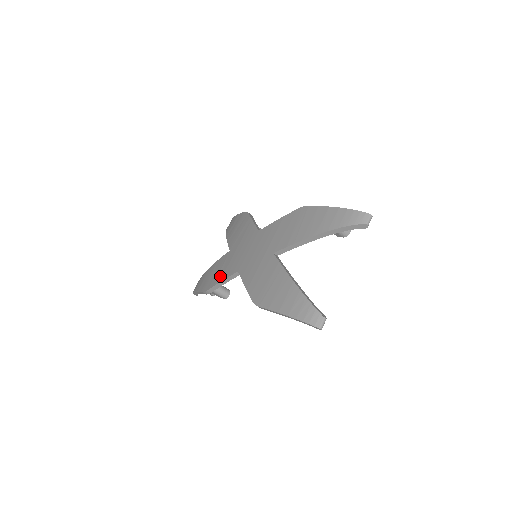
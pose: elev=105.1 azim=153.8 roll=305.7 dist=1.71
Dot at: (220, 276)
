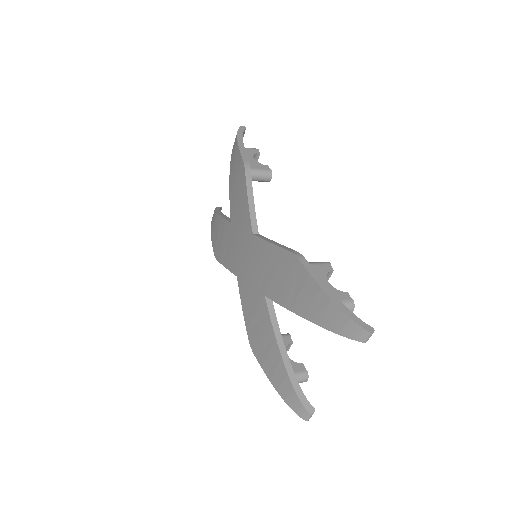
Dot at: (224, 257)
